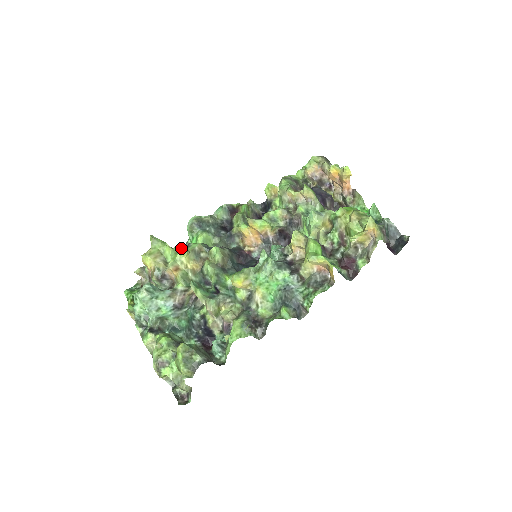
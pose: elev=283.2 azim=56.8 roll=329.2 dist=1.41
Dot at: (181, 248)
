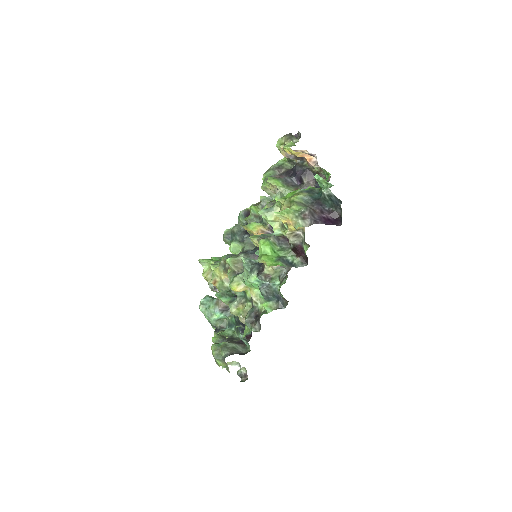
Dot at: (211, 266)
